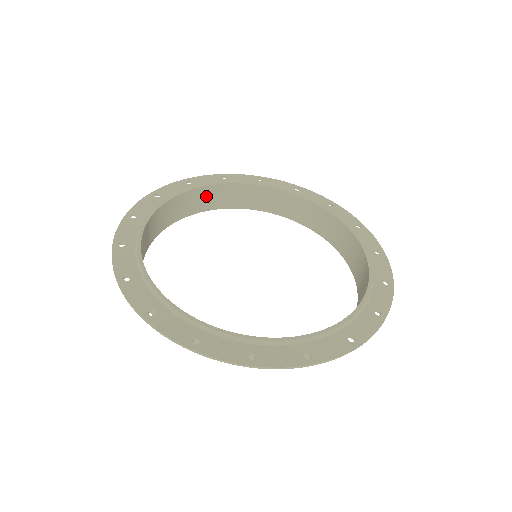
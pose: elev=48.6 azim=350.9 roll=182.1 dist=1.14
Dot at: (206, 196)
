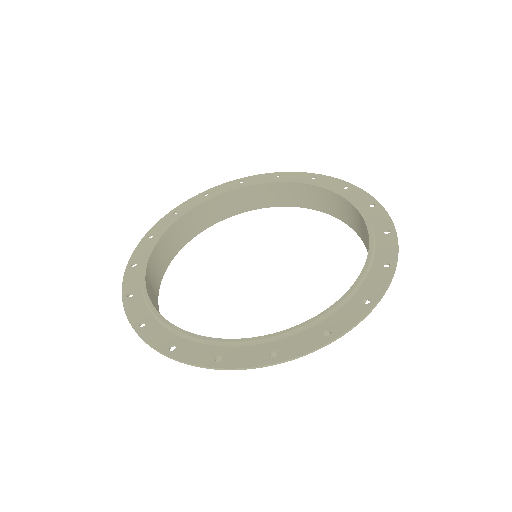
Dot at: (255, 194)
